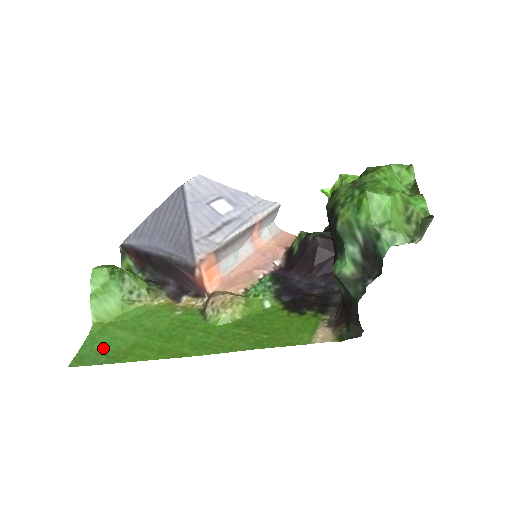
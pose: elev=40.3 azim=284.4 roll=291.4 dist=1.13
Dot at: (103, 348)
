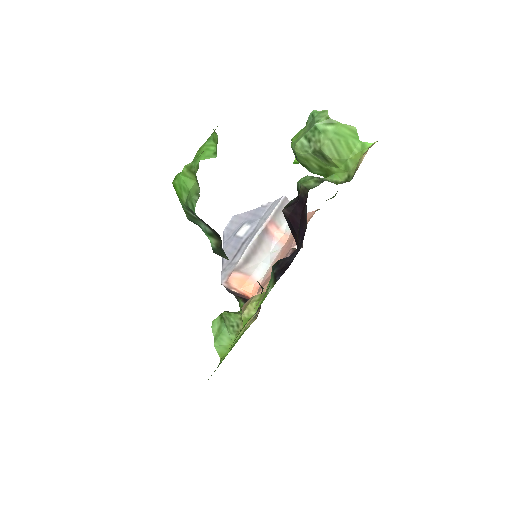
Dot at: occluded
